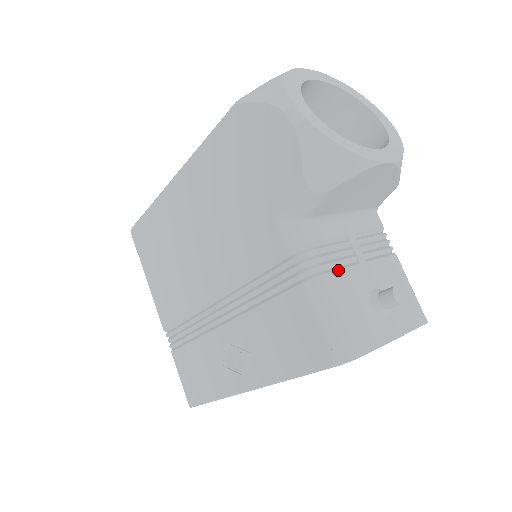
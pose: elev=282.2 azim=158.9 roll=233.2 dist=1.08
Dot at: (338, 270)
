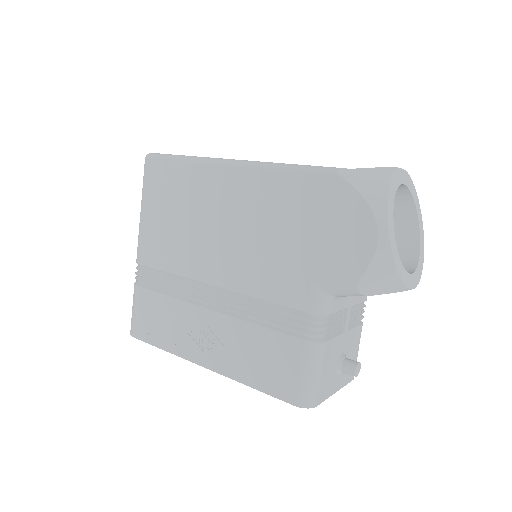
Dot at: (332, 339)
